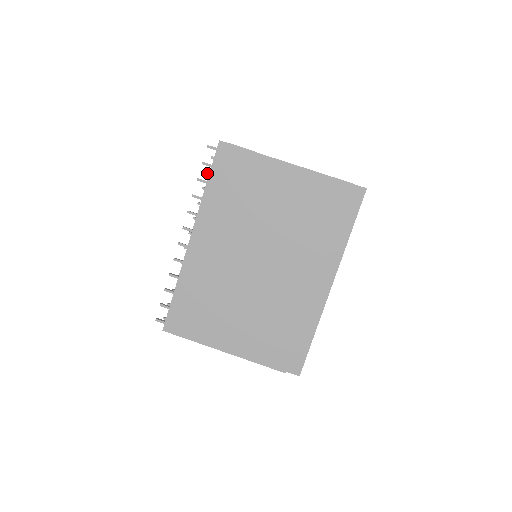
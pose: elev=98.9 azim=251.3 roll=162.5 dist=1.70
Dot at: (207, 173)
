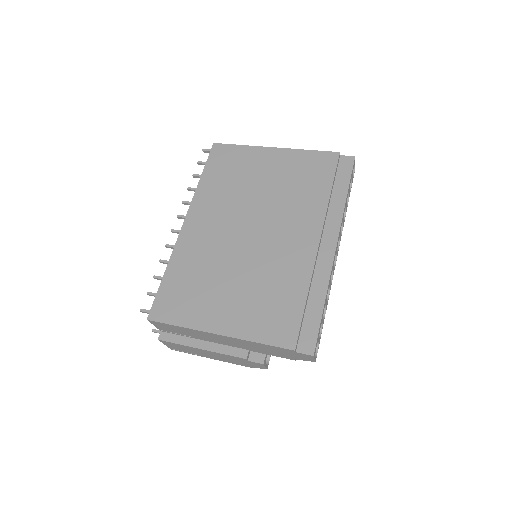
Dot at: occluded
